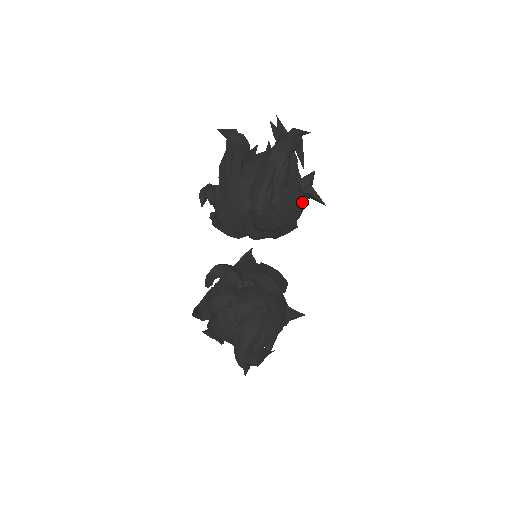
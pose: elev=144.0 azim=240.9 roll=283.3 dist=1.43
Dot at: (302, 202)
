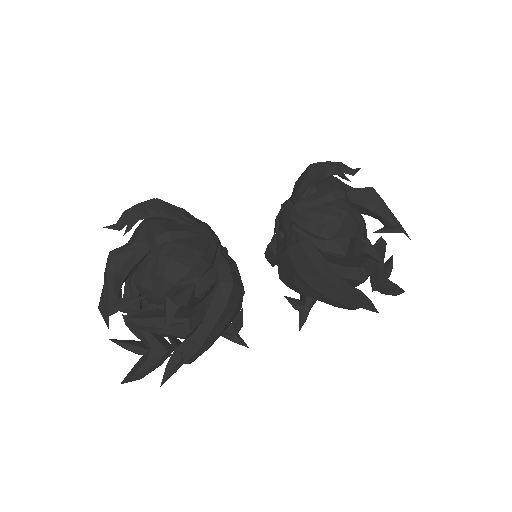
Dot at: (342, 213)
